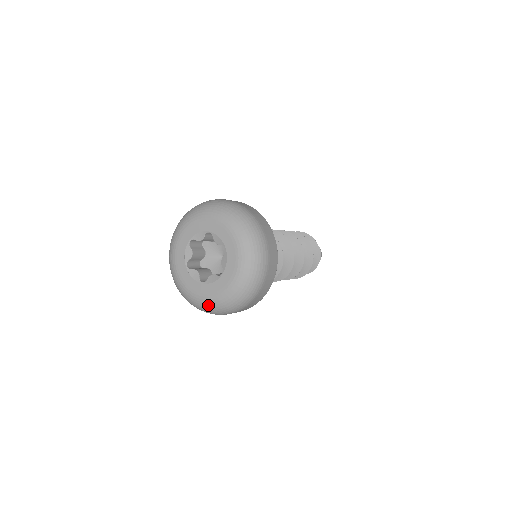
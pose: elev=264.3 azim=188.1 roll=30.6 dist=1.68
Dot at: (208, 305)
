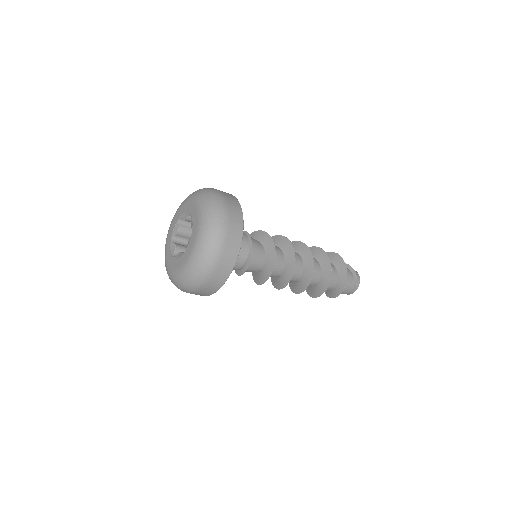
Dot at: (171, 278)
